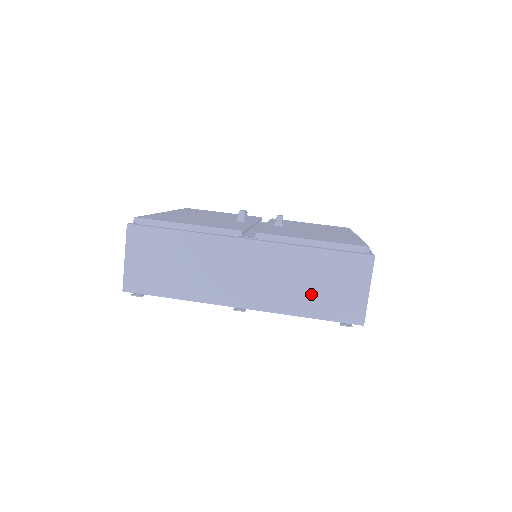
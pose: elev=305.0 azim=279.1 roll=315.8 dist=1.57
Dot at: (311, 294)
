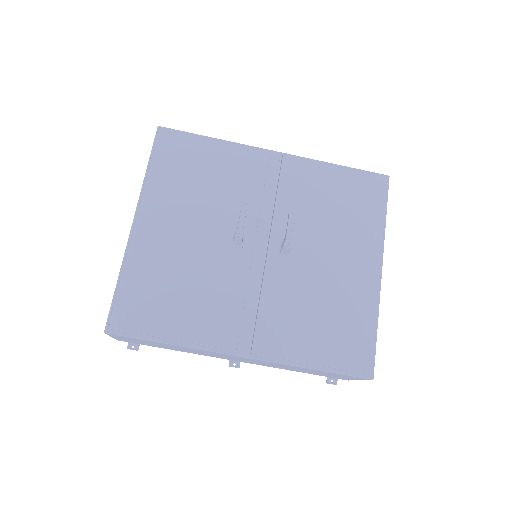
Dot at: (304, 371)
